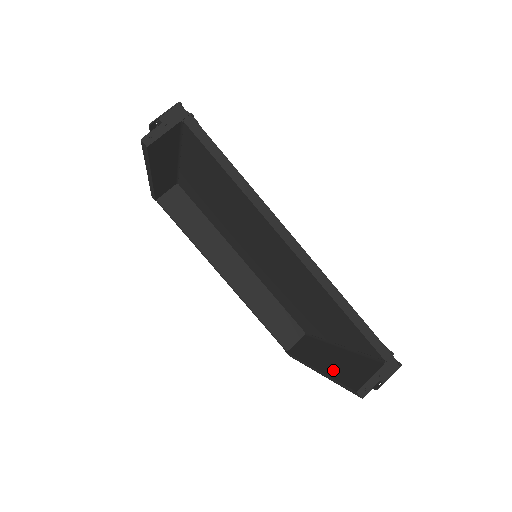
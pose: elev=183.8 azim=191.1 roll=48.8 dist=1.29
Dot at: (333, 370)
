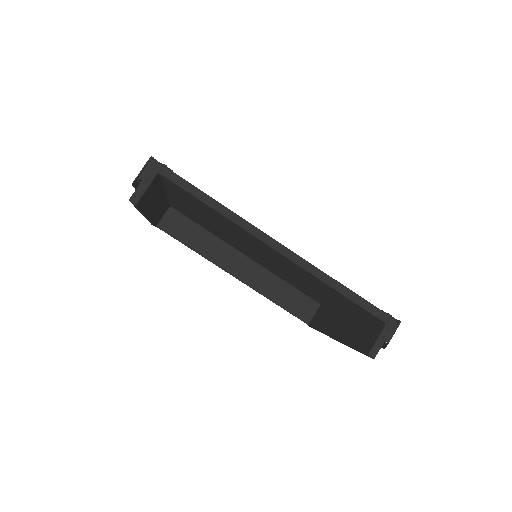
Dot at: (347, 337)
